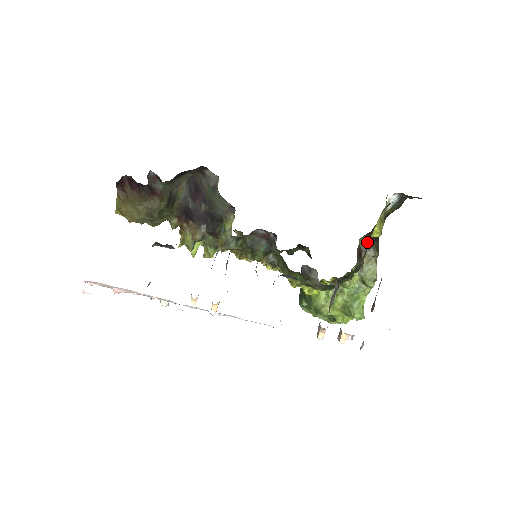
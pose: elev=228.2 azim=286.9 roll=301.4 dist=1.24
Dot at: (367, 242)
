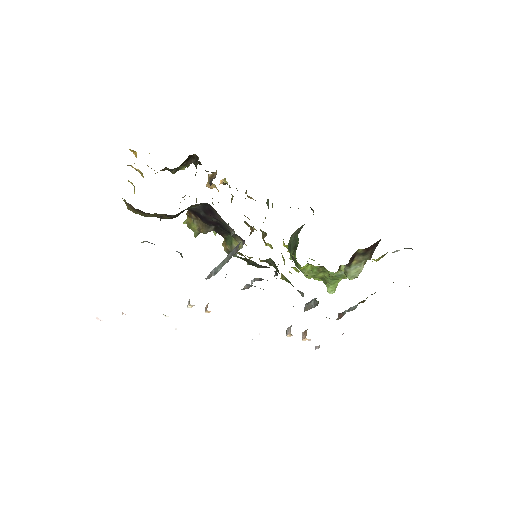
Dot at: (364, 251)
